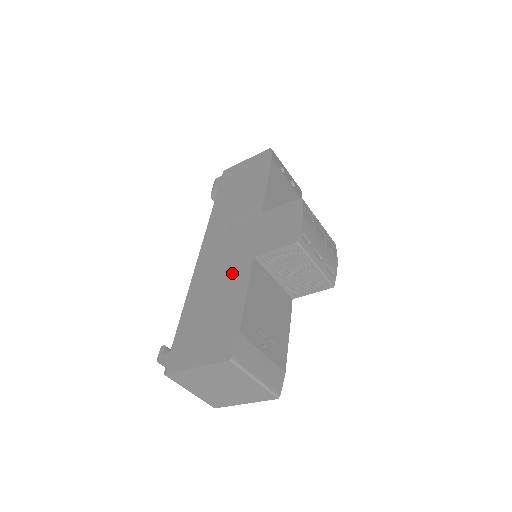
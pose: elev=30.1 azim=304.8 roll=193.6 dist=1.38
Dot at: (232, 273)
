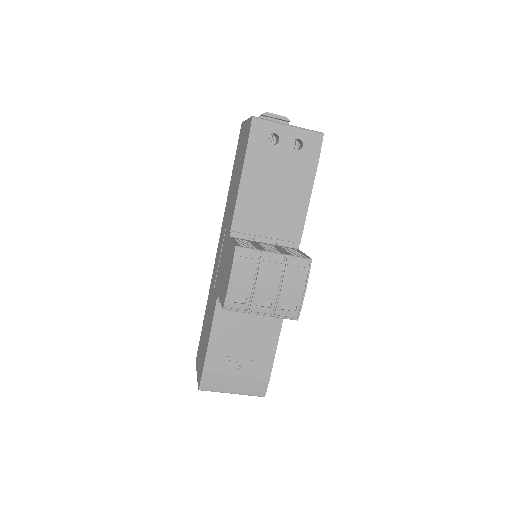
Dot at: (213, 300)
